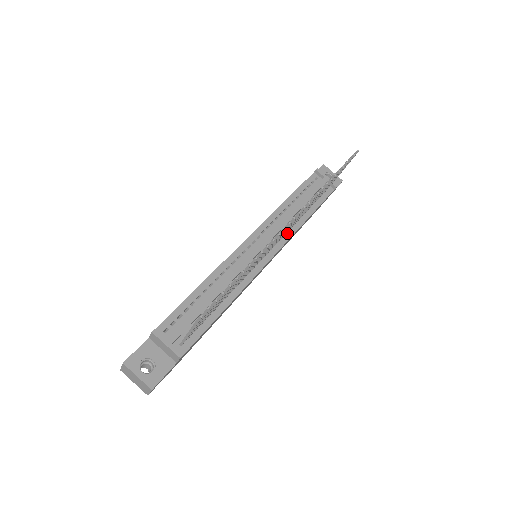
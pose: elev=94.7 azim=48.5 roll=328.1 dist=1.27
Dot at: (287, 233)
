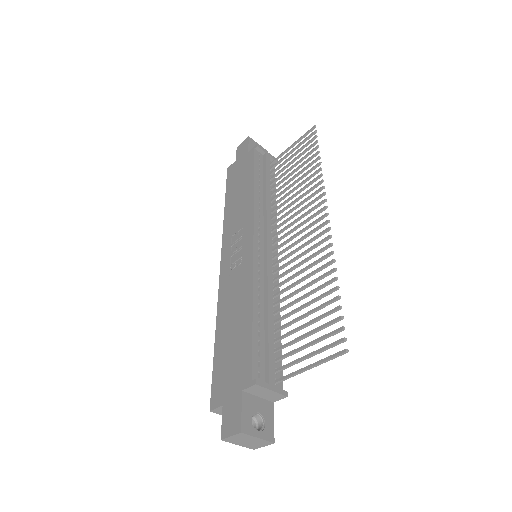
Dot at: (273, 223)
